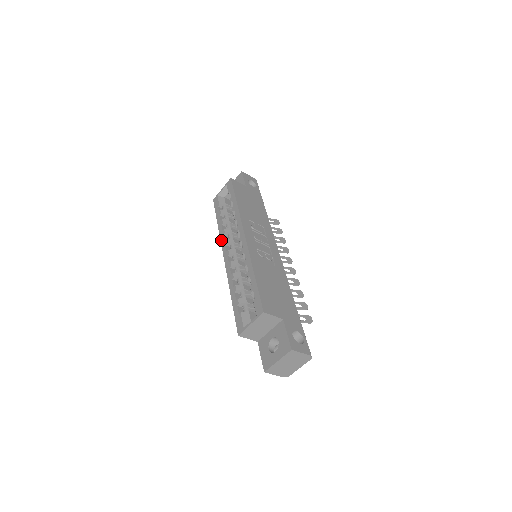
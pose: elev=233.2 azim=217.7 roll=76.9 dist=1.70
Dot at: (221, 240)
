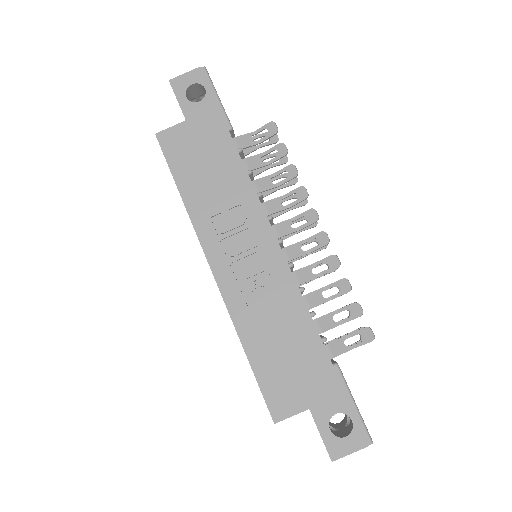
Dot at: occluded
